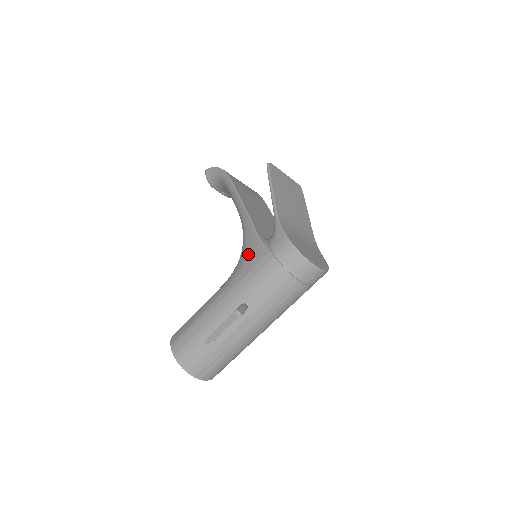
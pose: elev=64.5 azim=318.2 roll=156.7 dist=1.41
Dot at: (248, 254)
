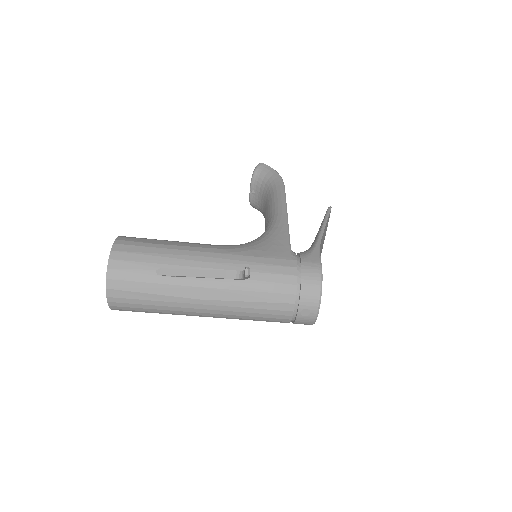
Dot at: (269, 245)
